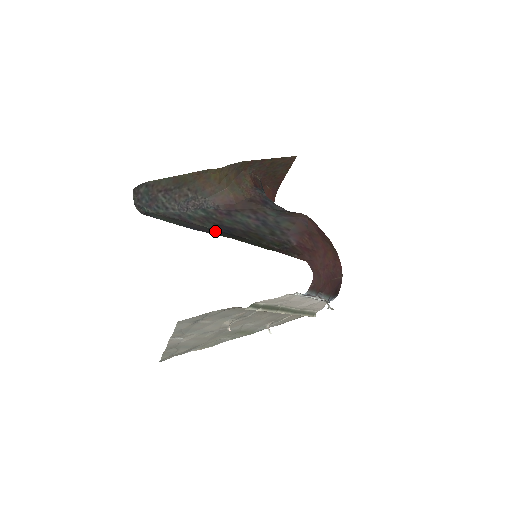
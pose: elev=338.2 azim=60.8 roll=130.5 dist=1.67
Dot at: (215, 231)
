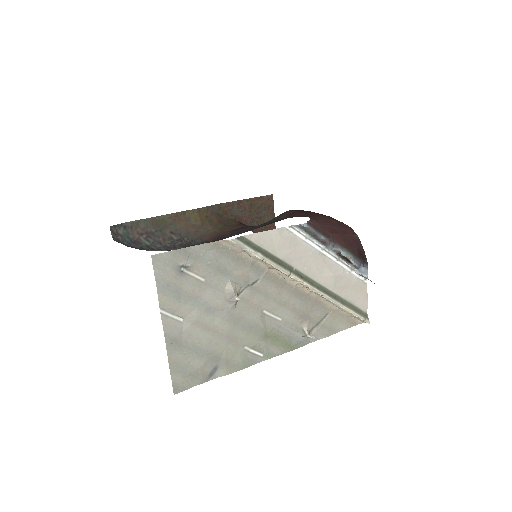
Dot at: occluded
